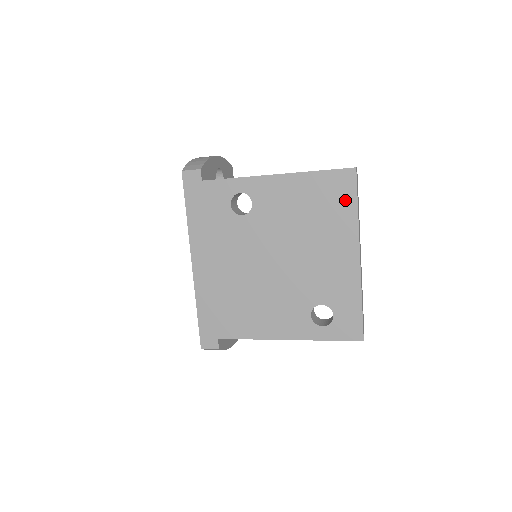
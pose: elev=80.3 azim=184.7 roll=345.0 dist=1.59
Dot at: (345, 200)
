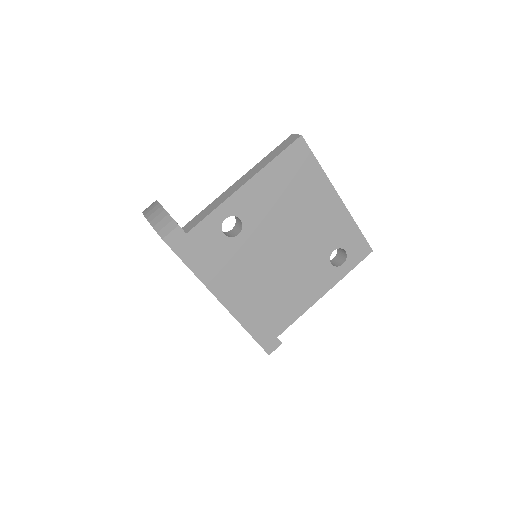
Dot at: (308, 165)
